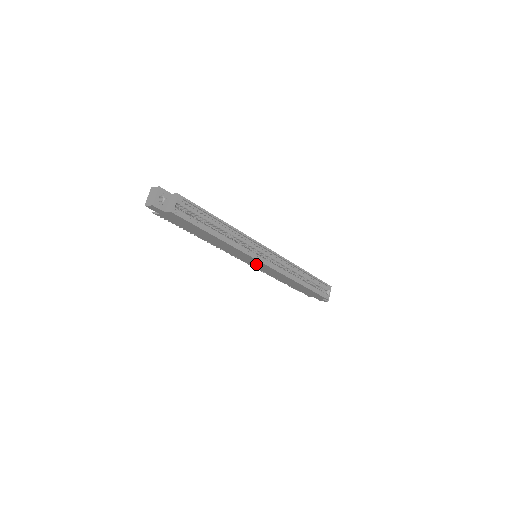
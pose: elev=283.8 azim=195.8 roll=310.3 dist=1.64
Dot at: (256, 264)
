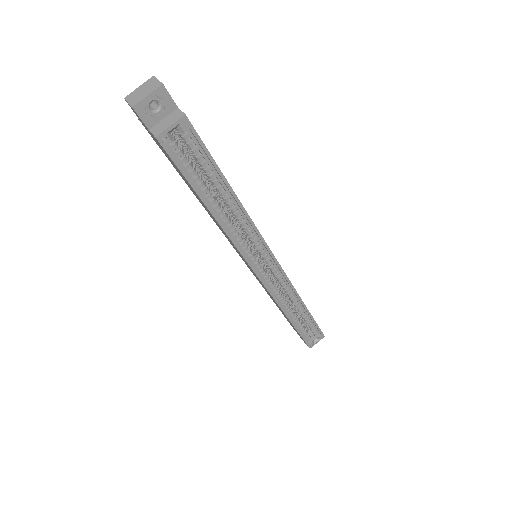
Dot at: occluded
